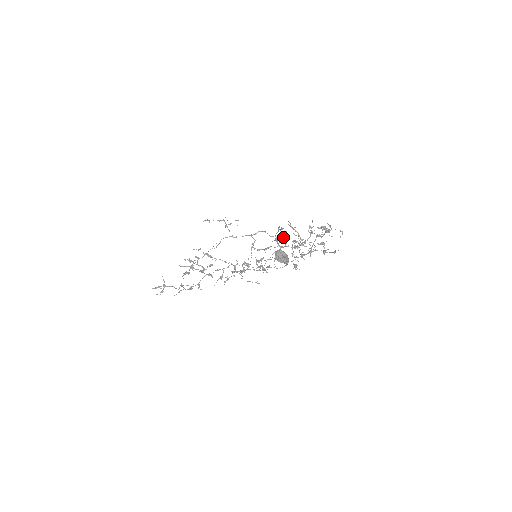
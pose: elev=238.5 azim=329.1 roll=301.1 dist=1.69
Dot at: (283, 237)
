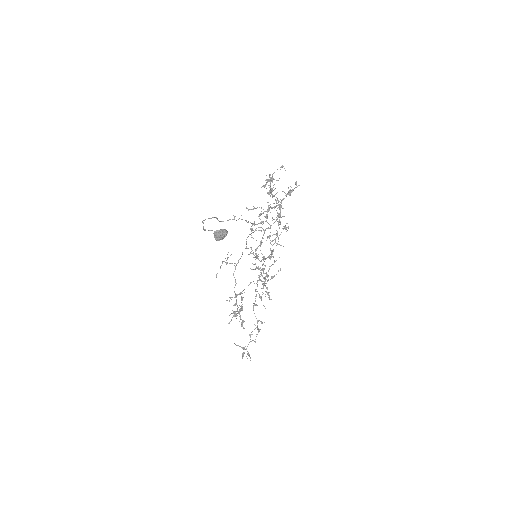
Dot at: (260, 222)
